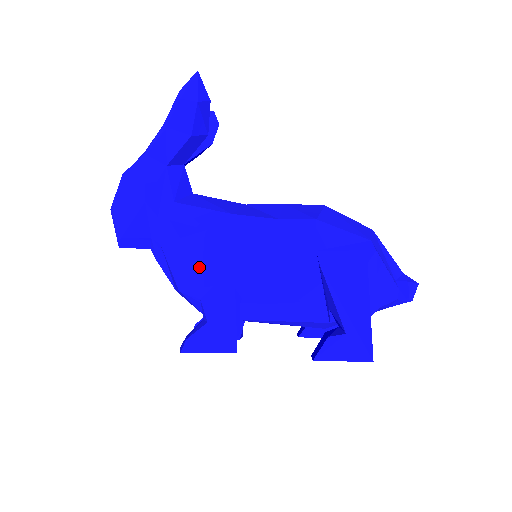
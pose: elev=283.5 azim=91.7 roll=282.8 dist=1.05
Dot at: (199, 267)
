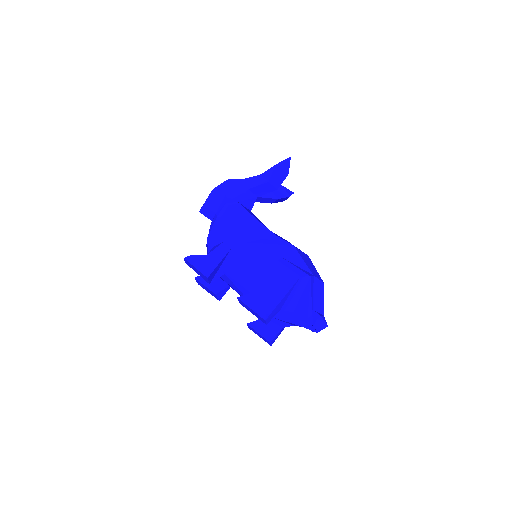
Dot at: (224, 232)
